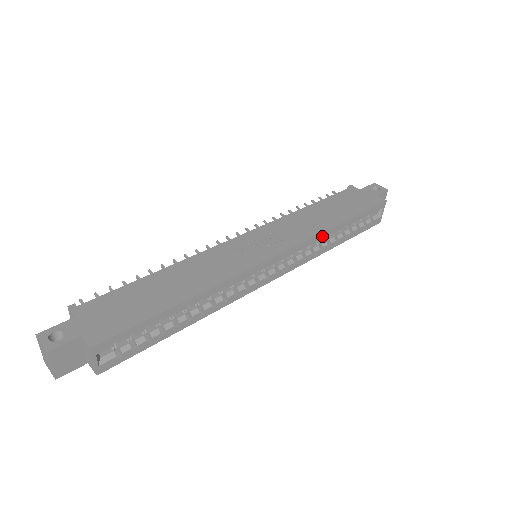
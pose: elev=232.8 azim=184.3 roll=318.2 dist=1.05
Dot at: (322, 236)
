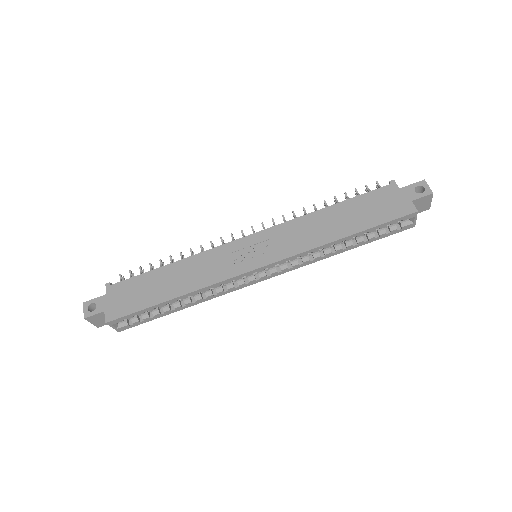
Dot at: occluded
